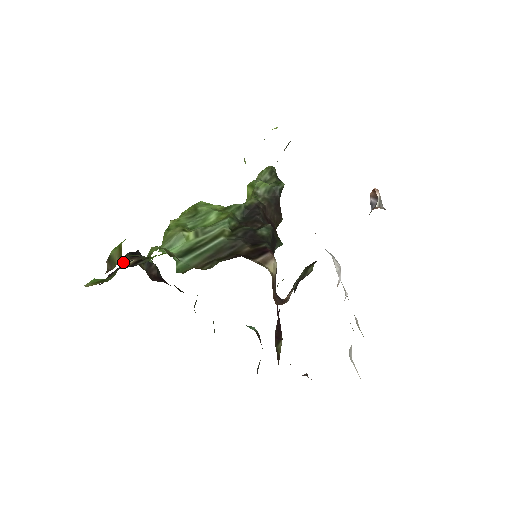
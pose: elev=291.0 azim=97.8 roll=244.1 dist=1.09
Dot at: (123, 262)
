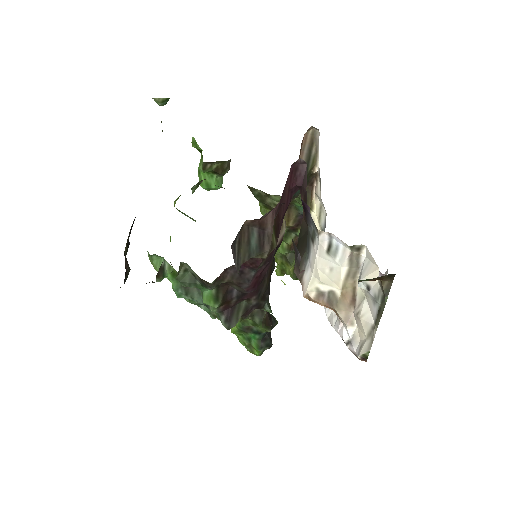
Dot at: occluded
